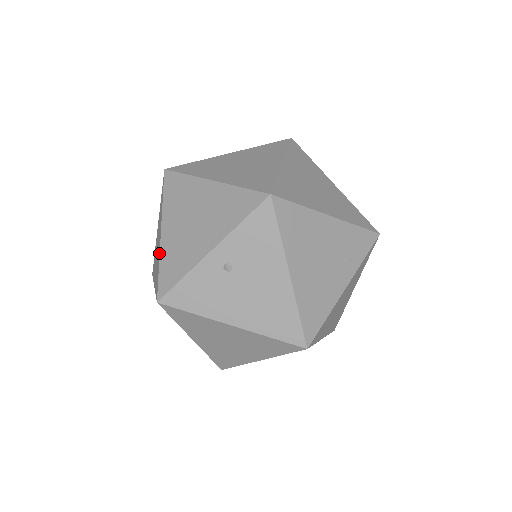
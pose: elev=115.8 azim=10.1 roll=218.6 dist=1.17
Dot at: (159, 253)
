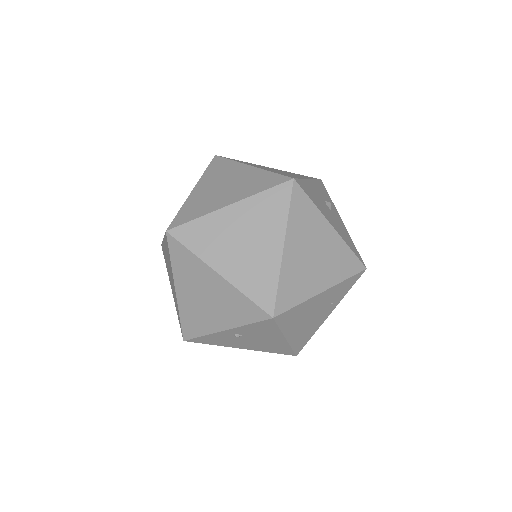
Dot at: (177, 305)
